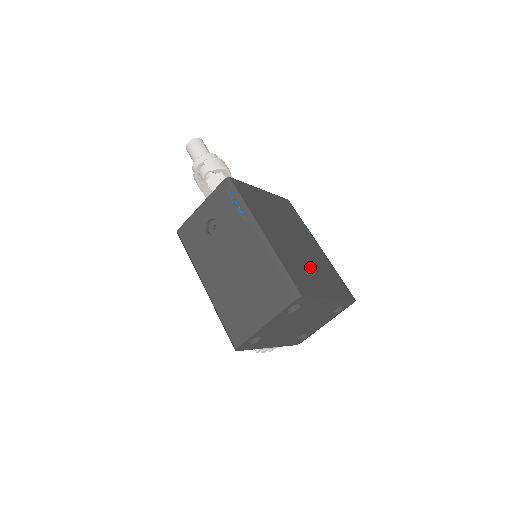
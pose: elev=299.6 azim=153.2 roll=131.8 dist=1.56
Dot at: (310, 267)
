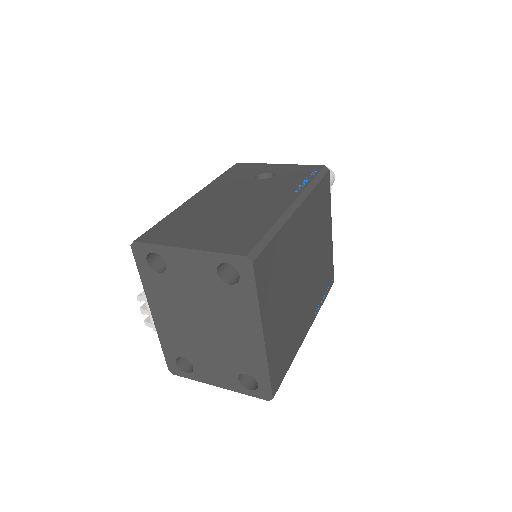
Dot at: (286, 298)
